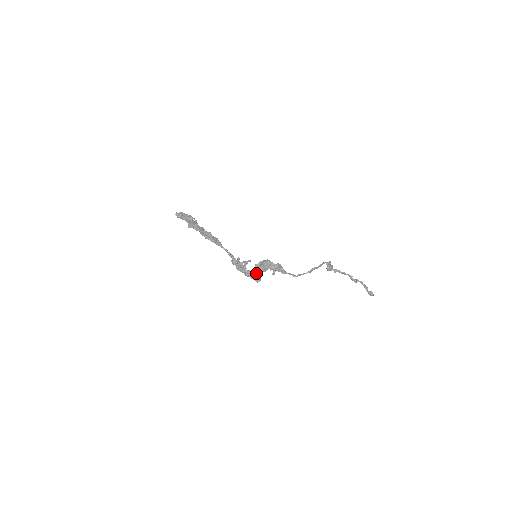
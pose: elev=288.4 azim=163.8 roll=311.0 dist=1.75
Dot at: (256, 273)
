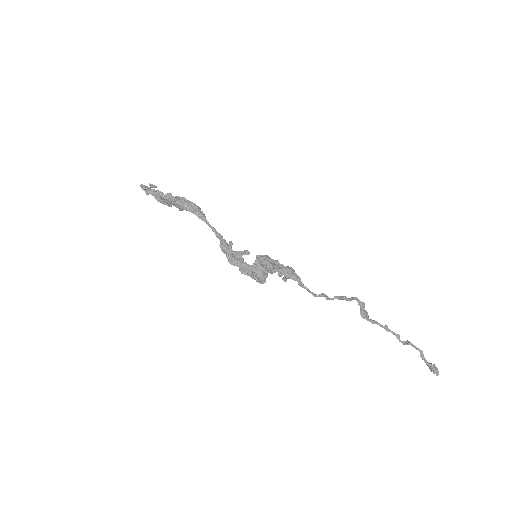
Dot at: (258, 268)
